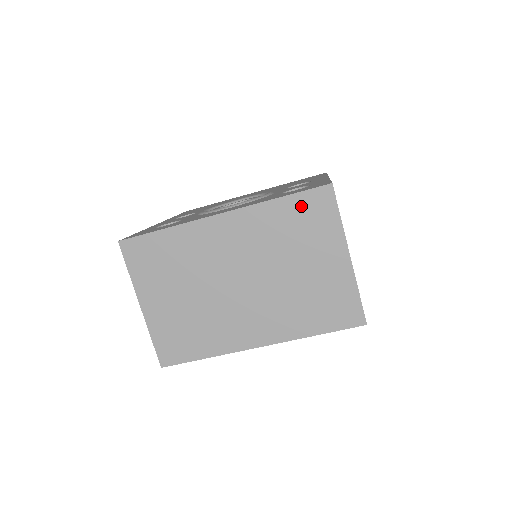
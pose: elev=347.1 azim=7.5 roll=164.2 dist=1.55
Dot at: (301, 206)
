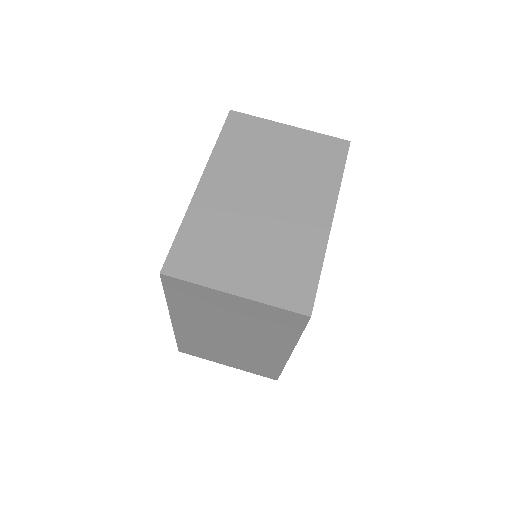
Dot at: (233, 133)
